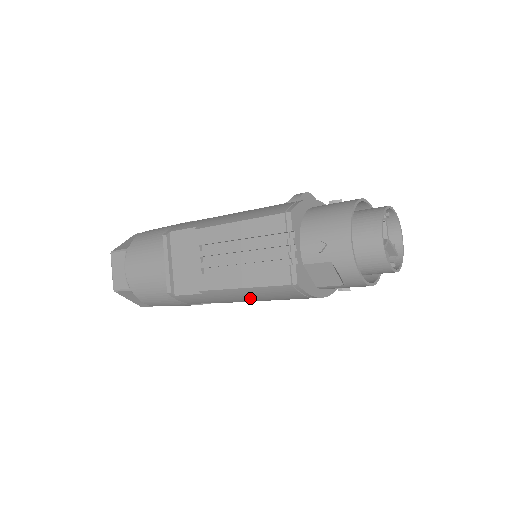
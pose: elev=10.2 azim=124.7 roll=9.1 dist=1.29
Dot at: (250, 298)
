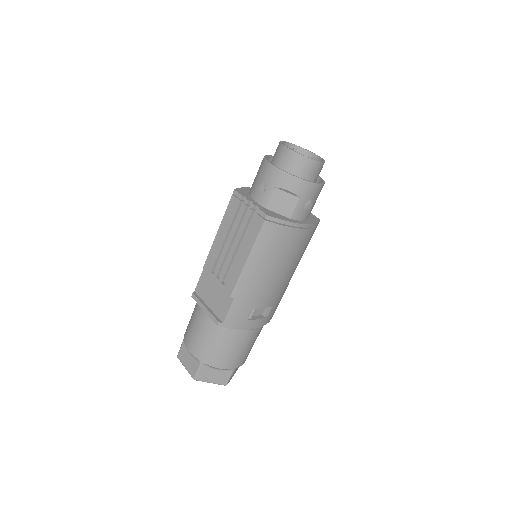
Dot at: (263, 270)
